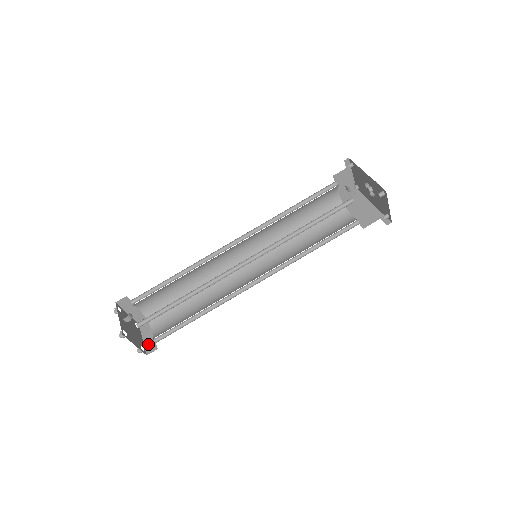
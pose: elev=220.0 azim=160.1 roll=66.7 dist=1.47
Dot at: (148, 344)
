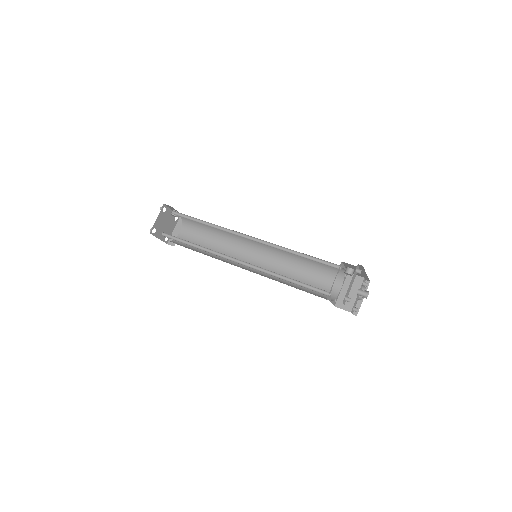
Dot at: occluded
